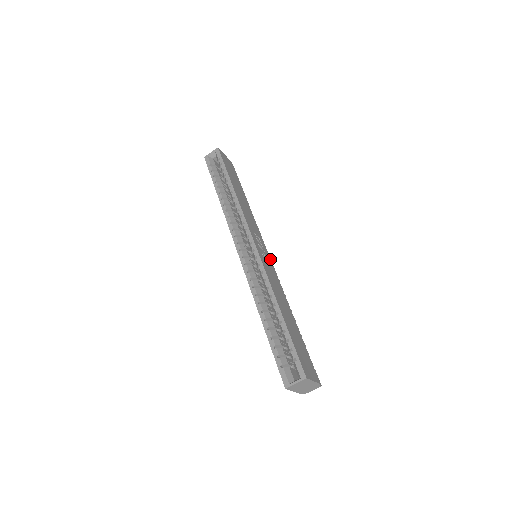
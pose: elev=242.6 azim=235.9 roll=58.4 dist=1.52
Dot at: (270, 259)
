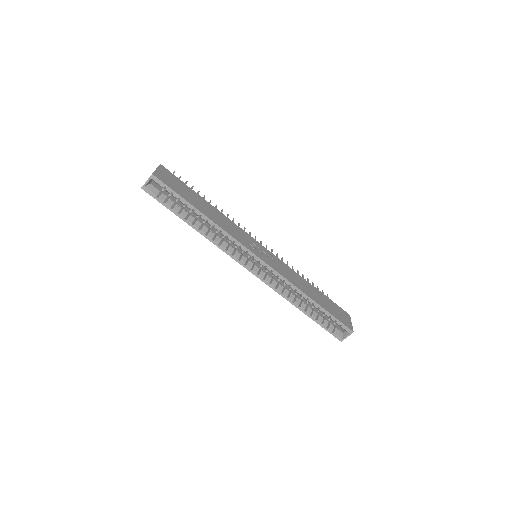
Dot at: (267, 251)
